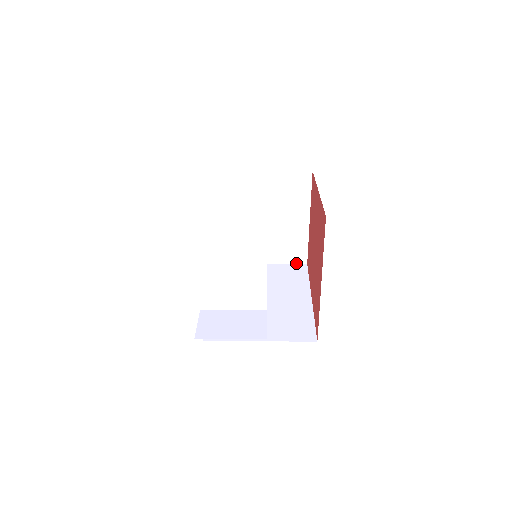
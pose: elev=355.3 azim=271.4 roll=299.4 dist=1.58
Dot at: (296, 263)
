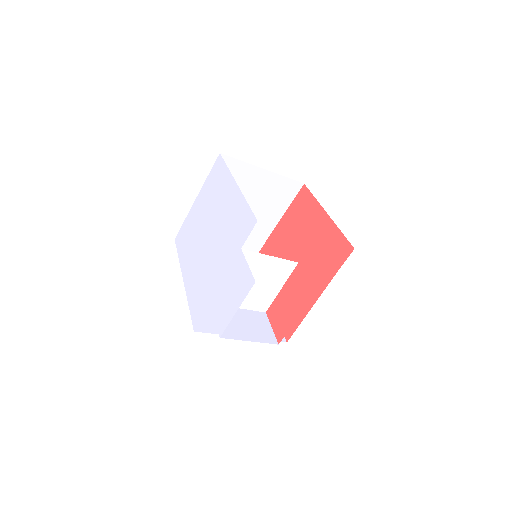
Dot at: occluded
